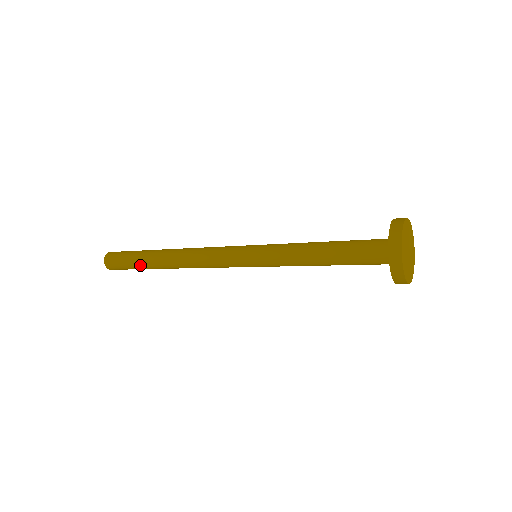
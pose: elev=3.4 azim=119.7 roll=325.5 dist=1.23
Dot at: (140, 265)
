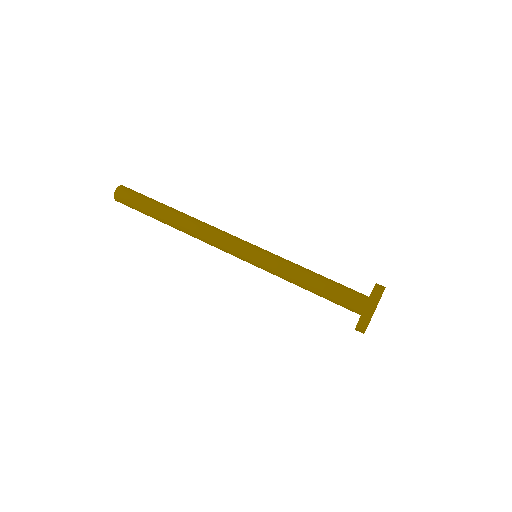
Dot at: occluded
